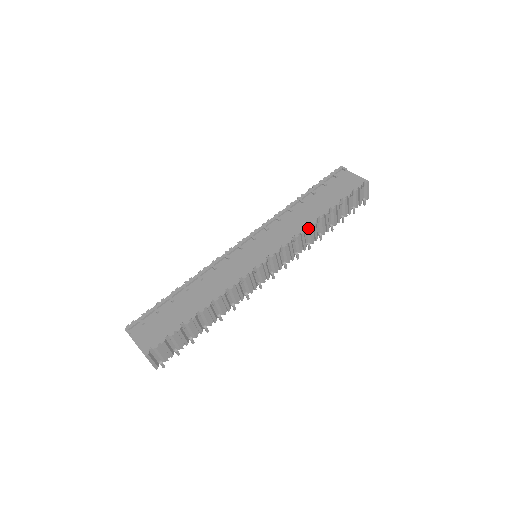
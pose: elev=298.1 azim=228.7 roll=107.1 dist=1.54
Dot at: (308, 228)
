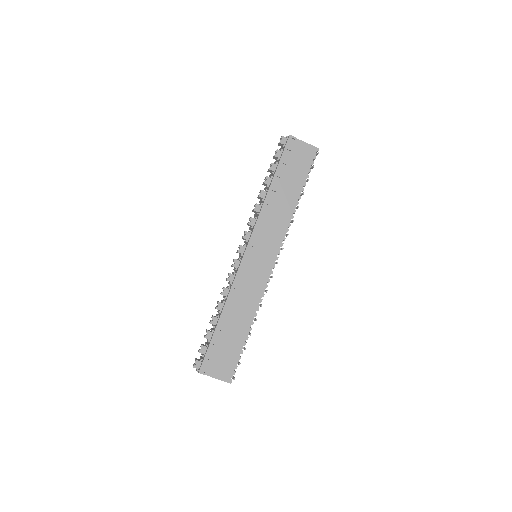
Dot at: occluded
